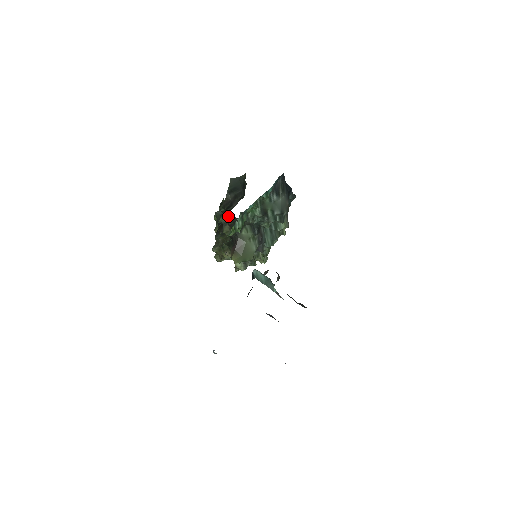
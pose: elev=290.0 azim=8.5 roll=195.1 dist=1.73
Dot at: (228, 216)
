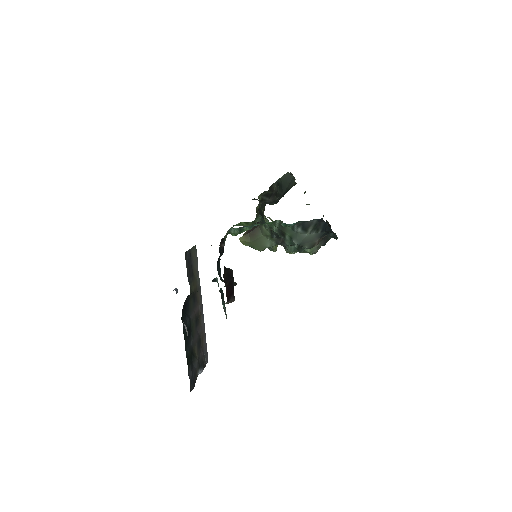
Dot at: occluded
